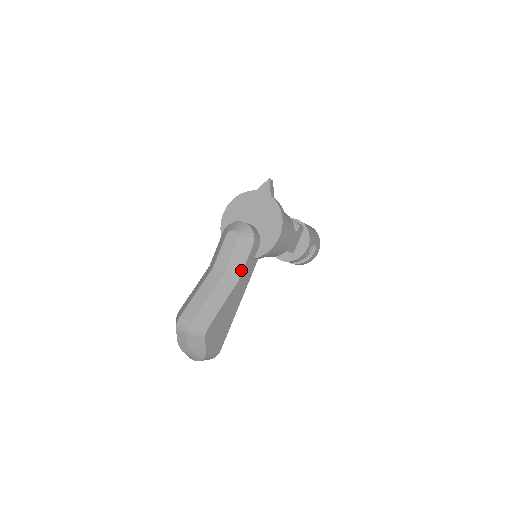
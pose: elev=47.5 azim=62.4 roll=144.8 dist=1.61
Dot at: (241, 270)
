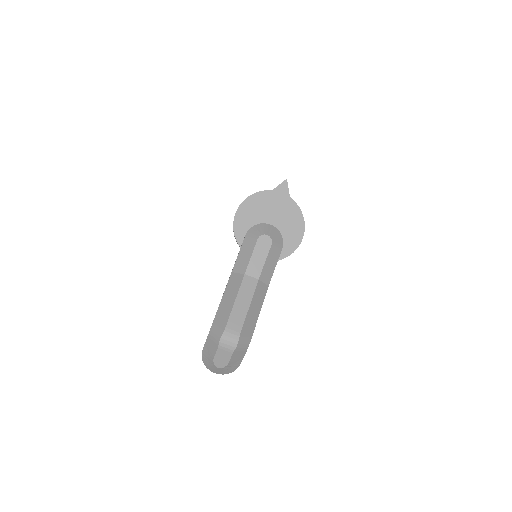
Dot at: (271, 275)
